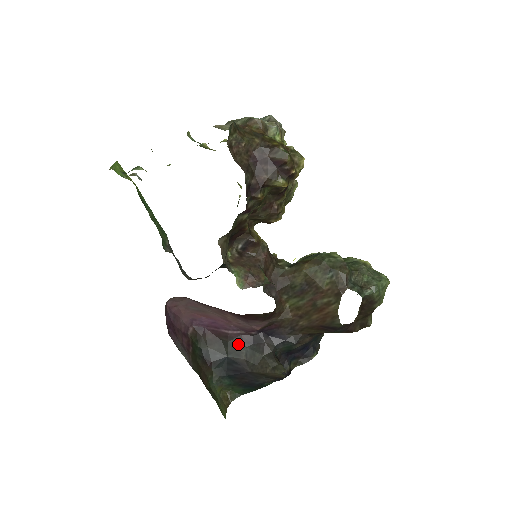
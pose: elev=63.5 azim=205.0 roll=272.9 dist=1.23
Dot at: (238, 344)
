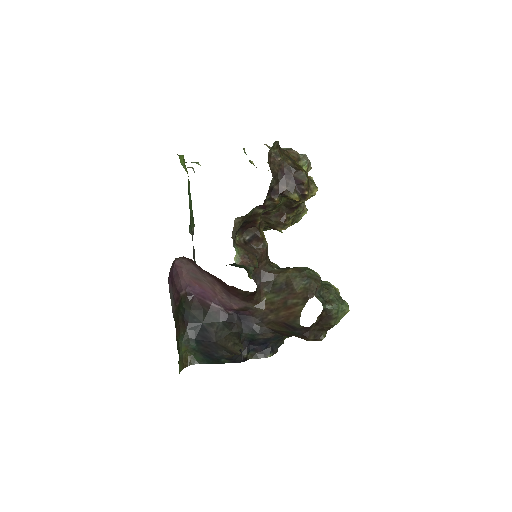
Dot at: (215, 317)
